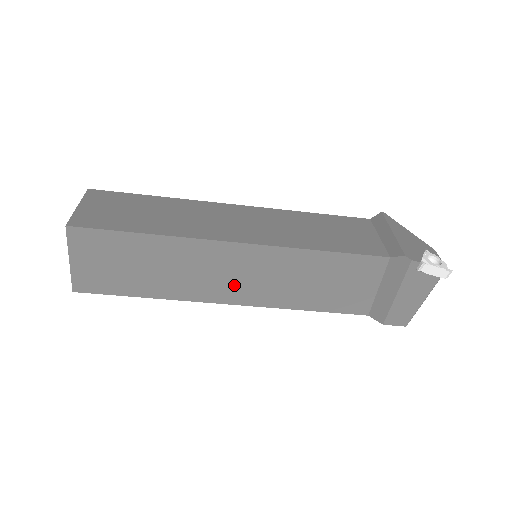
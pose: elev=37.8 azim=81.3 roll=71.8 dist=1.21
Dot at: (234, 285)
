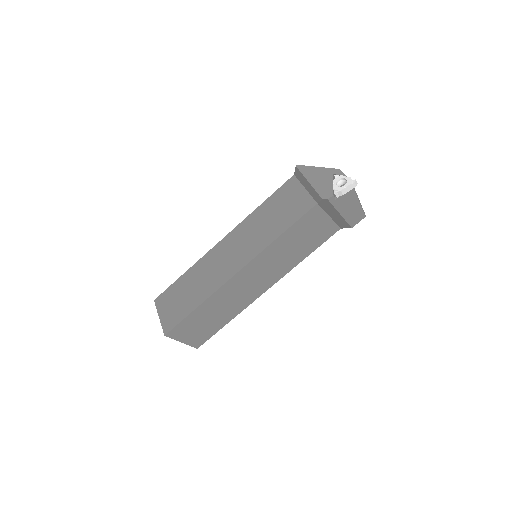
Dot at: (259, 283)
